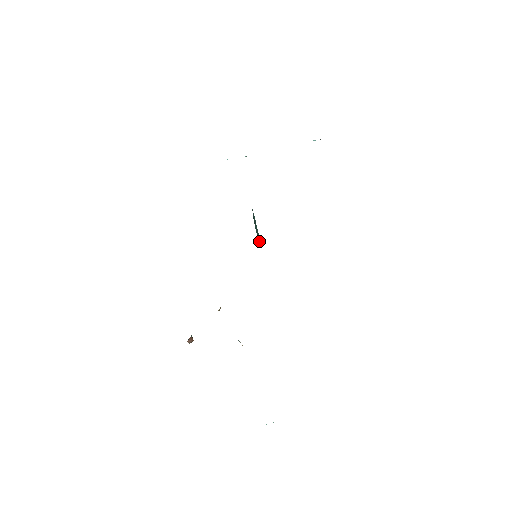
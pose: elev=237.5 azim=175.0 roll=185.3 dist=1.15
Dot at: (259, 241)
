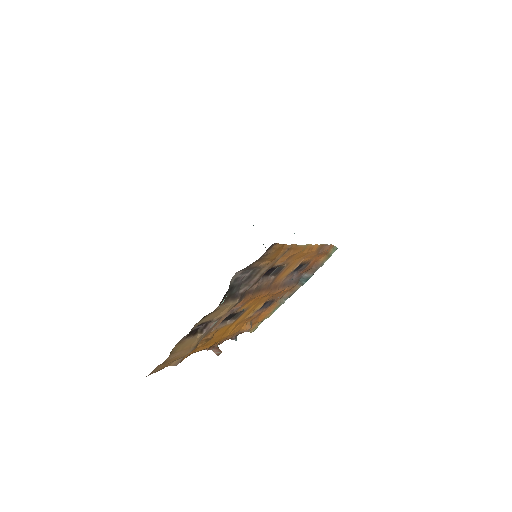
Dot at: occluded
